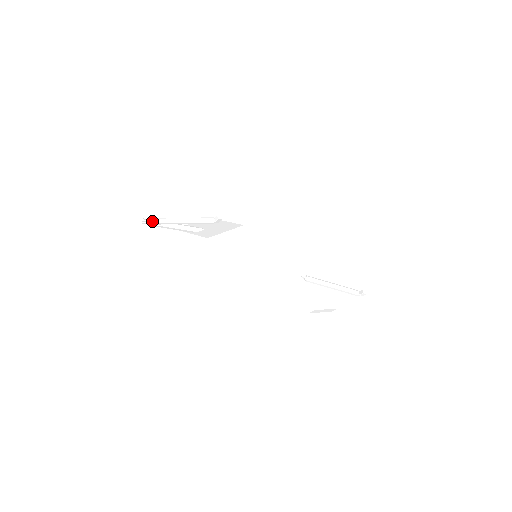
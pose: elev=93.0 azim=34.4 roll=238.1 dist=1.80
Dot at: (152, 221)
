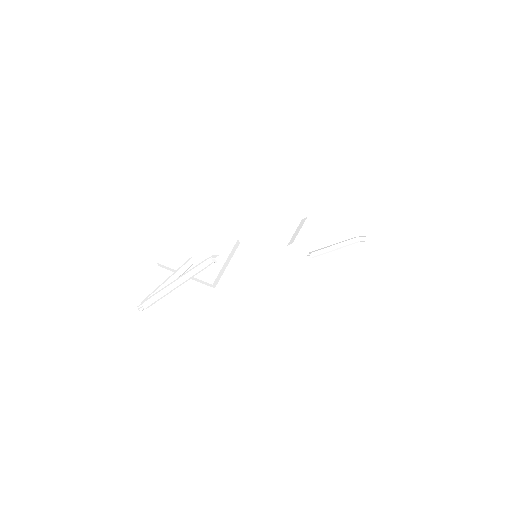
Dot at: (150, 305)
